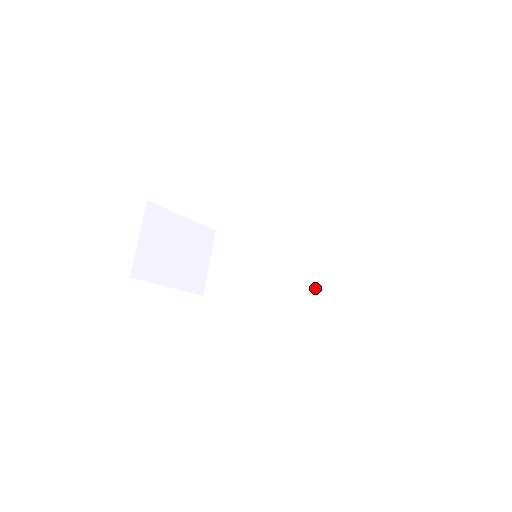
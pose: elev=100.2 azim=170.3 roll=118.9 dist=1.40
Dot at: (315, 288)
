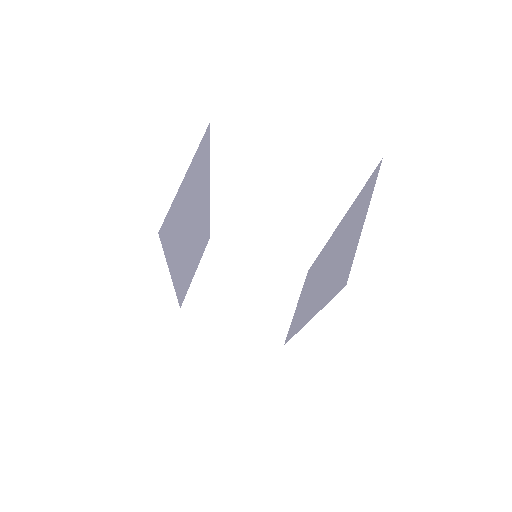
Dot at: (324, 286)
